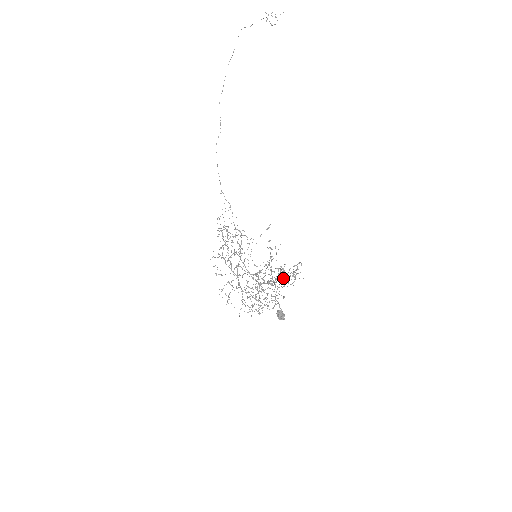
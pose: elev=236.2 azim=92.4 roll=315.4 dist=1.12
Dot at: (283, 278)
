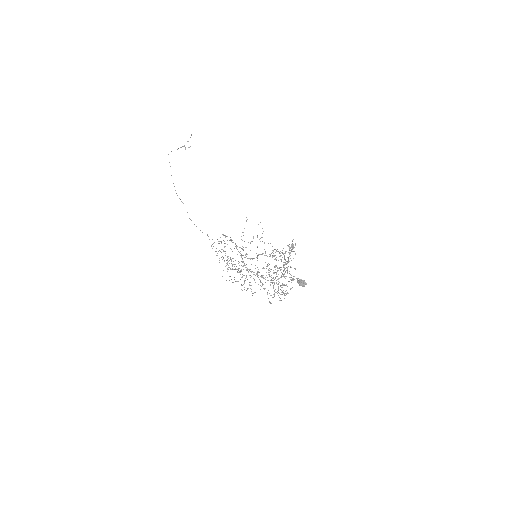
Dot at: (287, 261)
